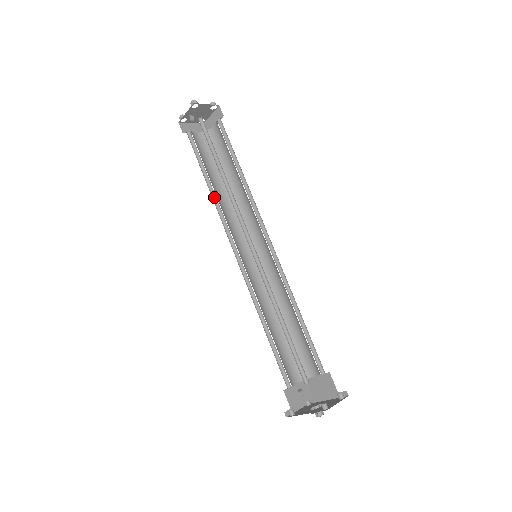
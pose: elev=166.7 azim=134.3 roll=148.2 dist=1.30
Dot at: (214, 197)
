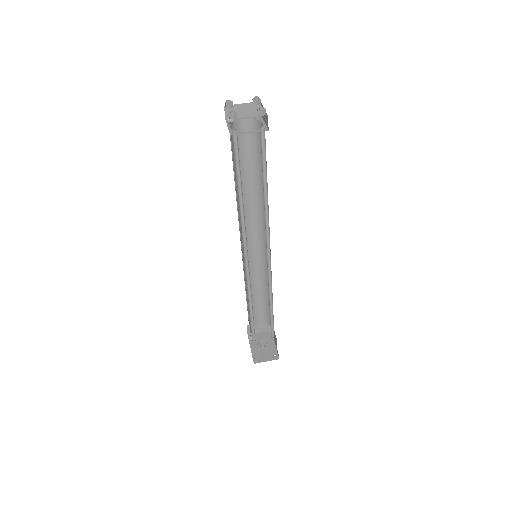
Dot at: occluded
